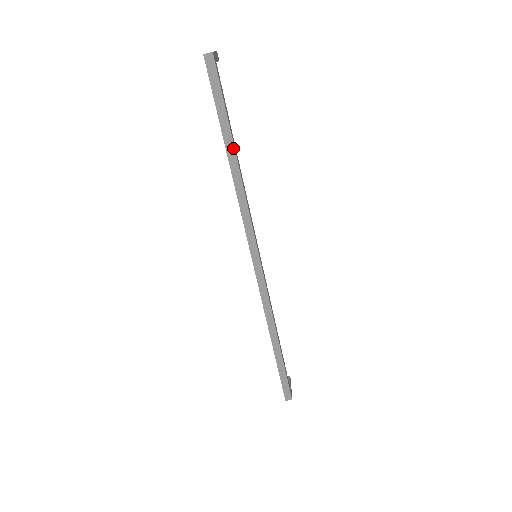
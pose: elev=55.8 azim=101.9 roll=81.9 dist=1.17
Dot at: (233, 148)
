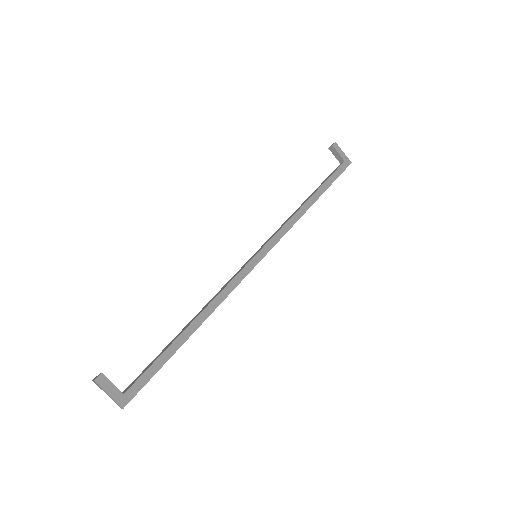
Dot at: (188, 338)
